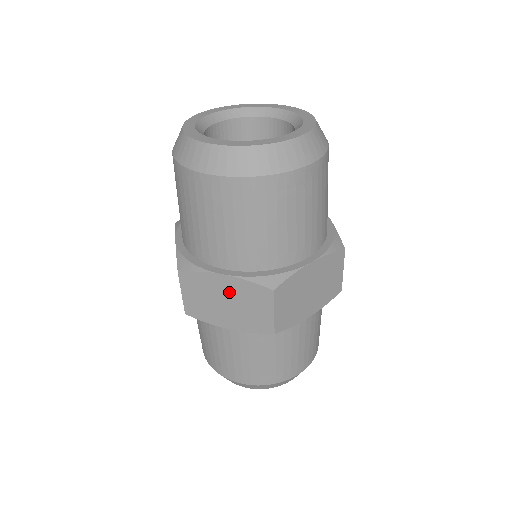
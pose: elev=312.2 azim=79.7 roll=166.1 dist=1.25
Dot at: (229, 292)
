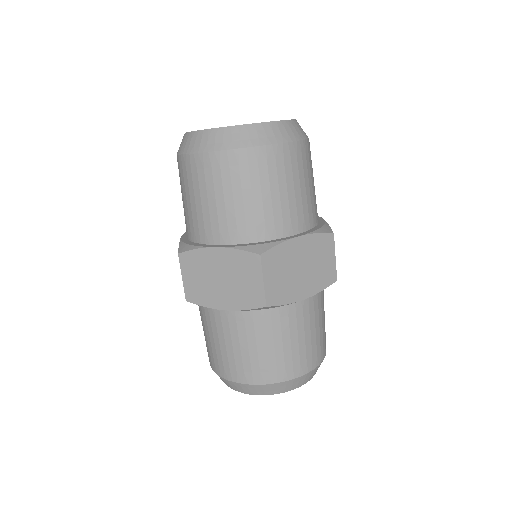
Dot at: (222, 266)
